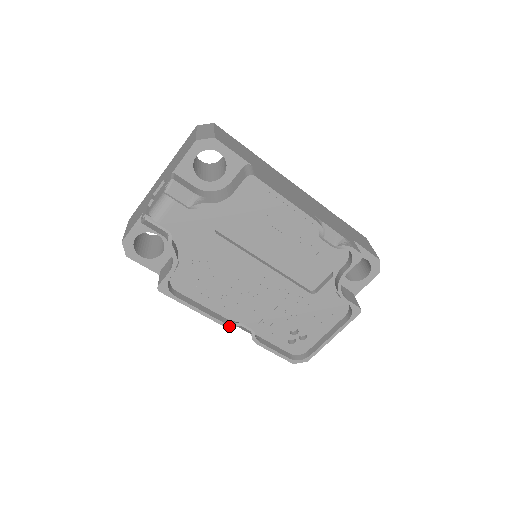
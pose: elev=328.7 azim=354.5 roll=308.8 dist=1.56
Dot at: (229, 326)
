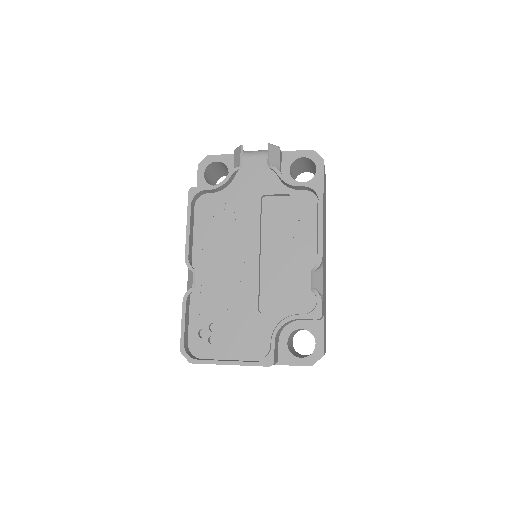
Dot at: (188, 264)
